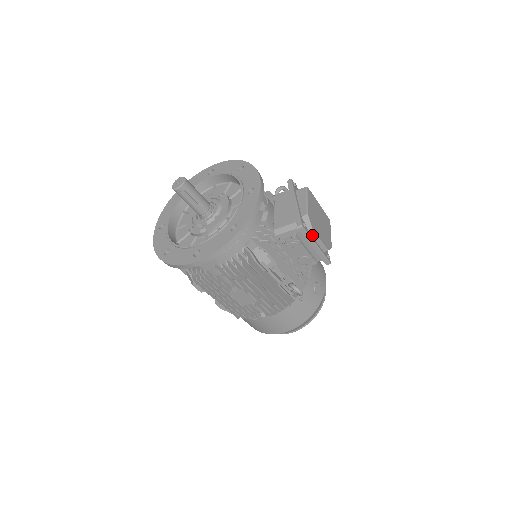
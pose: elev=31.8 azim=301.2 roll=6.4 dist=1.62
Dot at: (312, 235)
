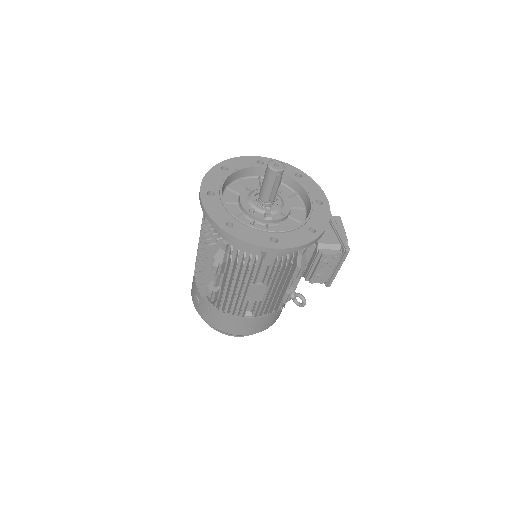
Dot at: occluded
